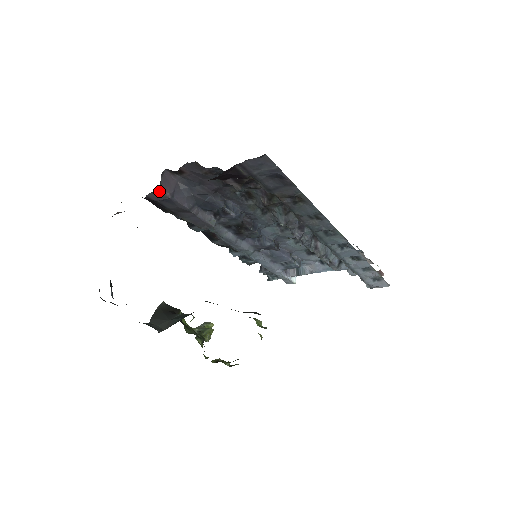
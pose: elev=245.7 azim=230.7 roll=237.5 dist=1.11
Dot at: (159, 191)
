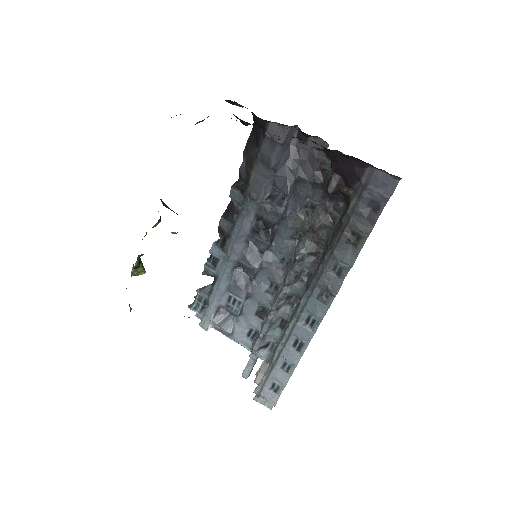
Dot at: (285, 129)
